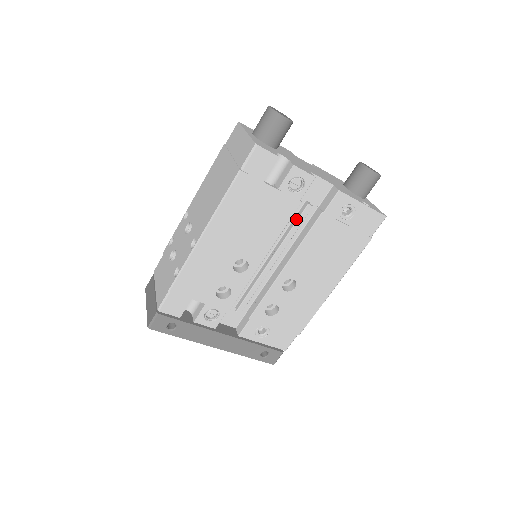
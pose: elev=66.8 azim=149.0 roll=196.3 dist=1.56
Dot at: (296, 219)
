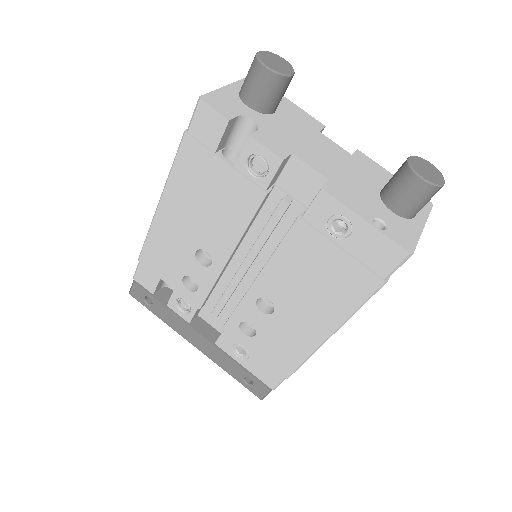
Dot at: (270, 217)
